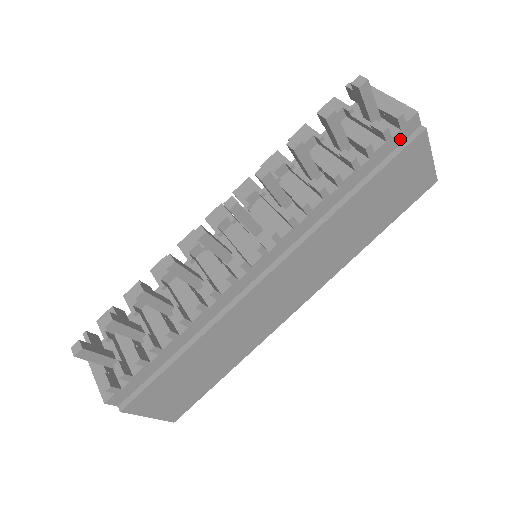
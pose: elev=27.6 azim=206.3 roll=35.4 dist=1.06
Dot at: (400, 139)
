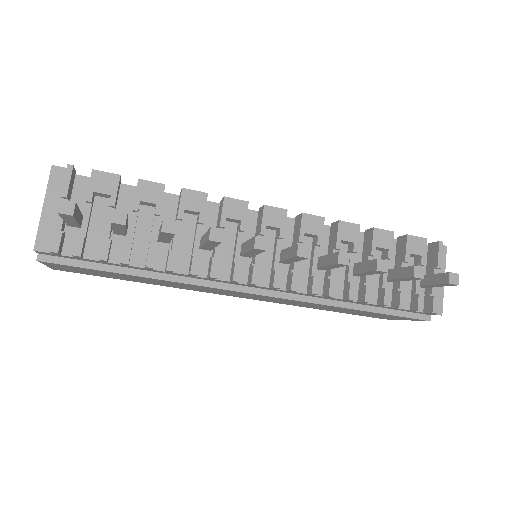
Dot at: (415, 312)
